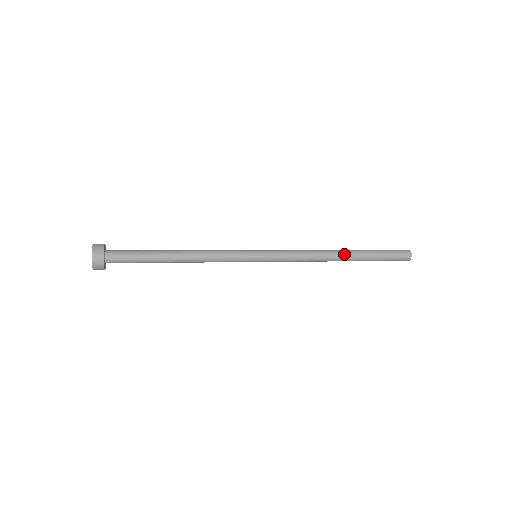
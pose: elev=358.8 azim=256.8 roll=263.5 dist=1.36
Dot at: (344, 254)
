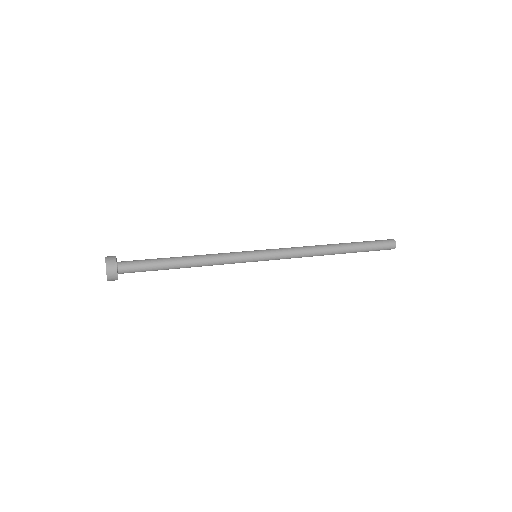
Dot at: (335, 246)
